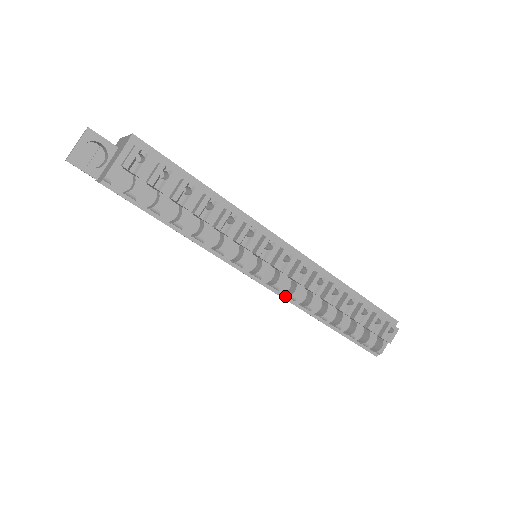
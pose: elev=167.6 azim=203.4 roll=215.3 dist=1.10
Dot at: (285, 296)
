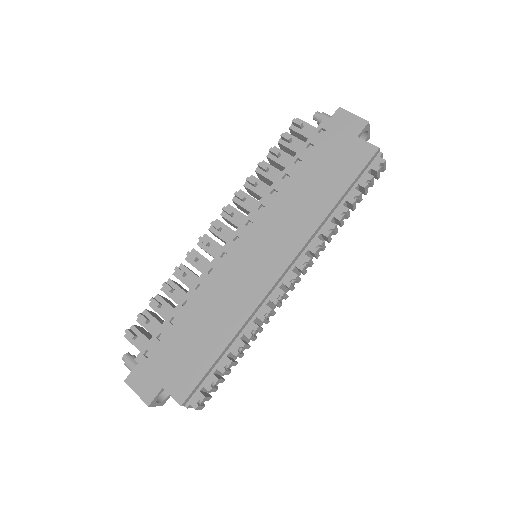
Dot at: occluded
